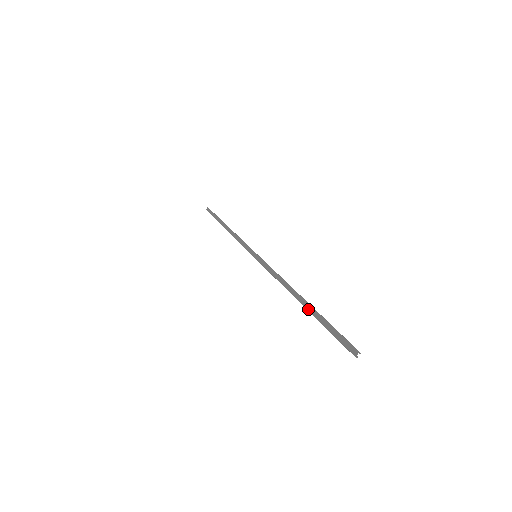
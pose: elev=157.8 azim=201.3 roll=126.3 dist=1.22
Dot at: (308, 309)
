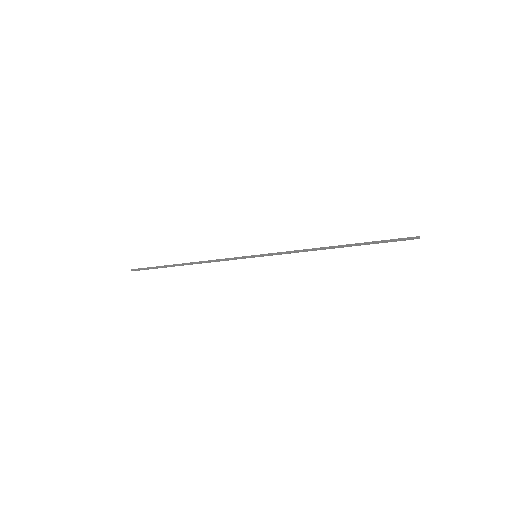
Dot at: occluded
